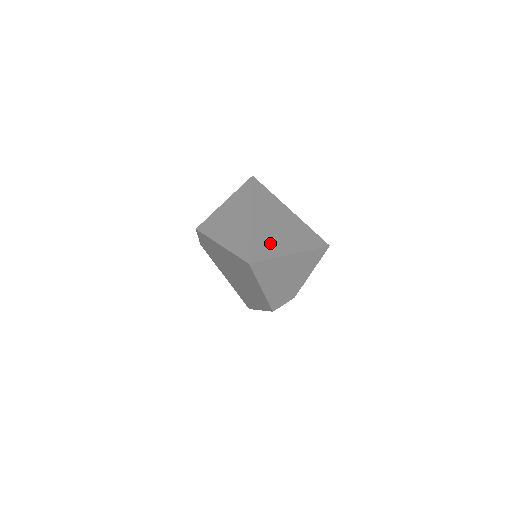
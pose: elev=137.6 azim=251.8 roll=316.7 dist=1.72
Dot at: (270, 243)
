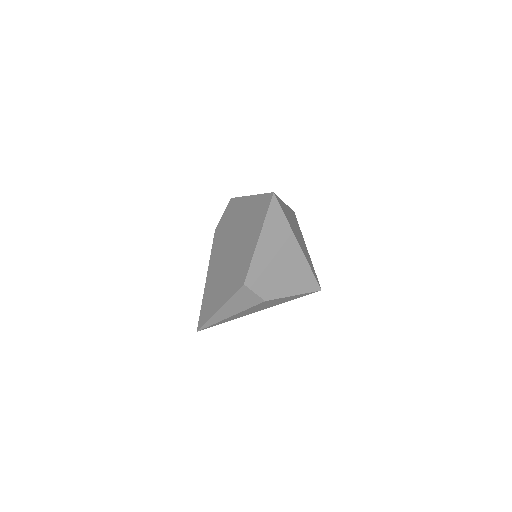
Dot at: (289, 219)
